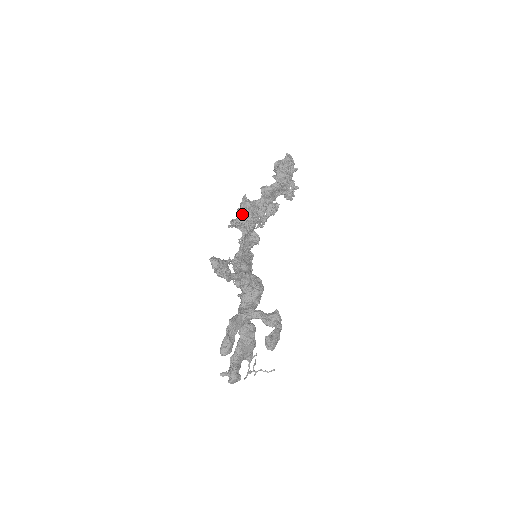
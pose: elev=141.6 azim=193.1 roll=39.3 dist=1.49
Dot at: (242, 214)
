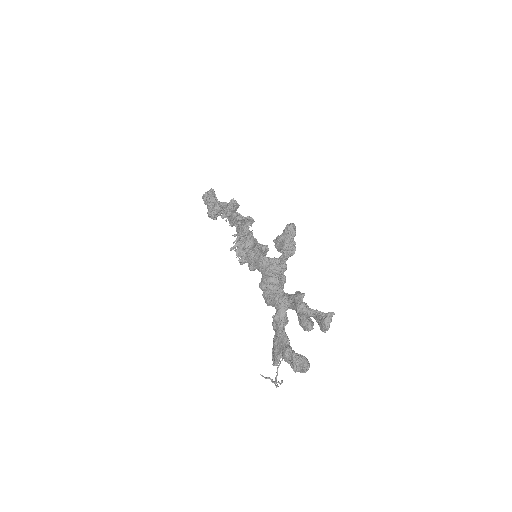
Dot at: occluded
